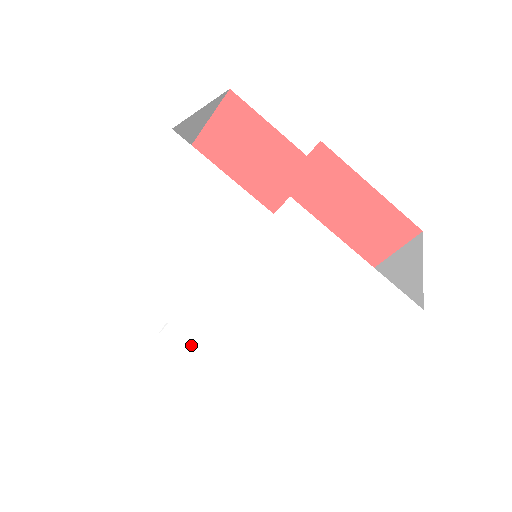
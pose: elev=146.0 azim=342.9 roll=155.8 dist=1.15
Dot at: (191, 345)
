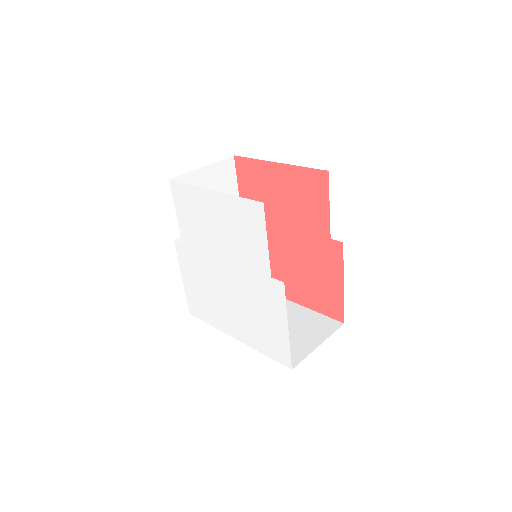
Dot at: (184, 261)
